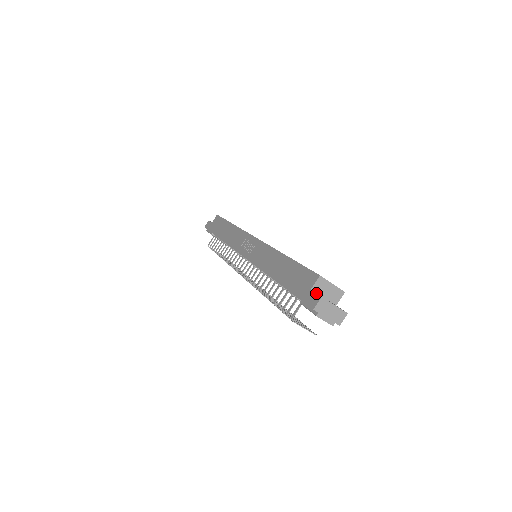
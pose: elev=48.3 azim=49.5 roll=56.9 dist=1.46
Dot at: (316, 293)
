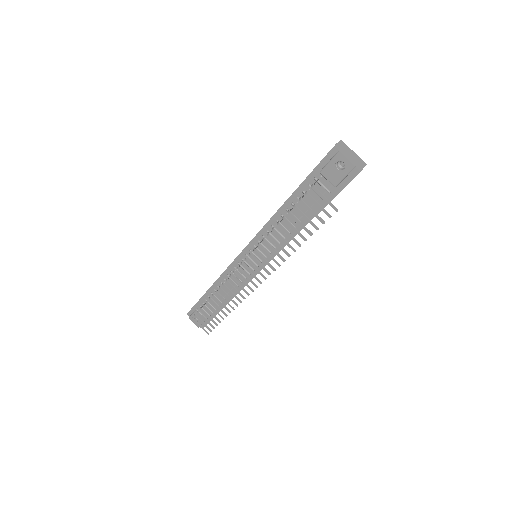
Dot at: occluded
